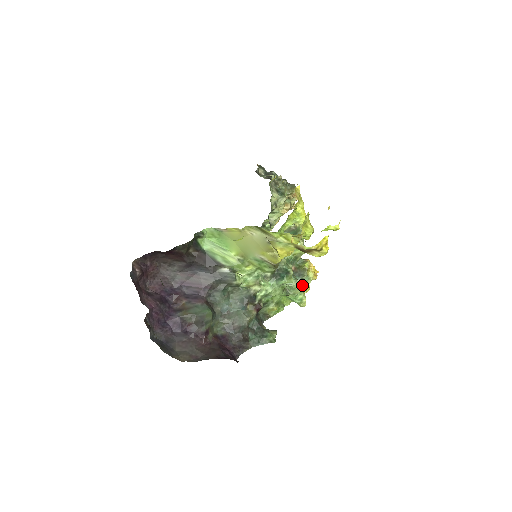
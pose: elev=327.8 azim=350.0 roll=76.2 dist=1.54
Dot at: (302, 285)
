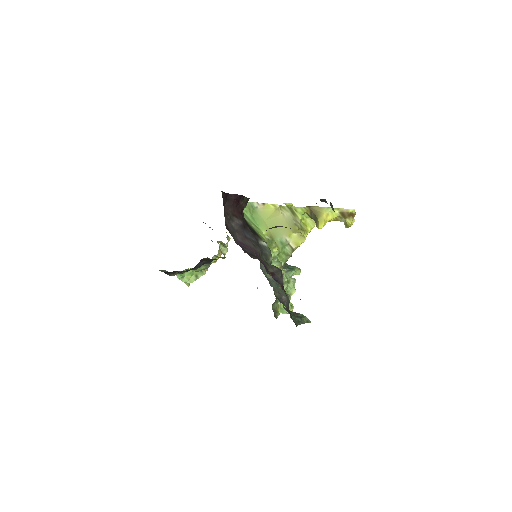
Dot at: occluded
